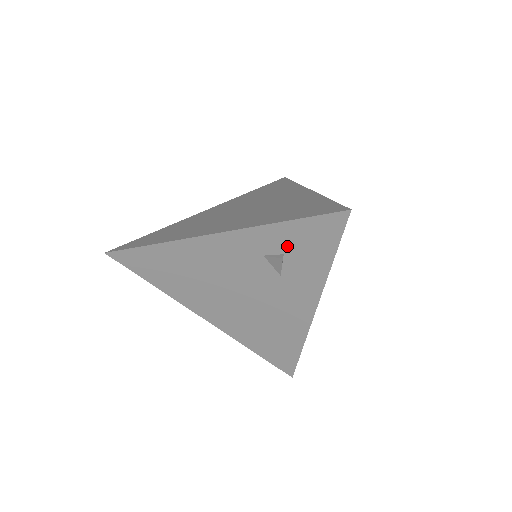
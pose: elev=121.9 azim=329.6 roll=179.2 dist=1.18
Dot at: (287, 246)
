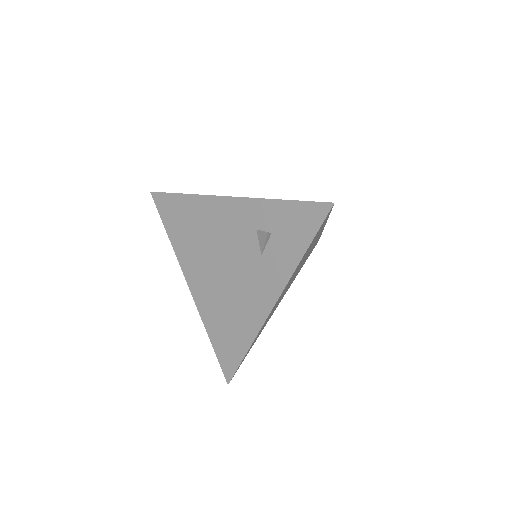
Dot at: (277, 225)
